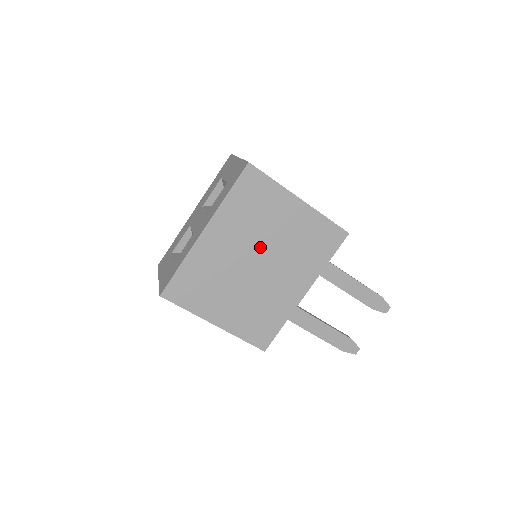
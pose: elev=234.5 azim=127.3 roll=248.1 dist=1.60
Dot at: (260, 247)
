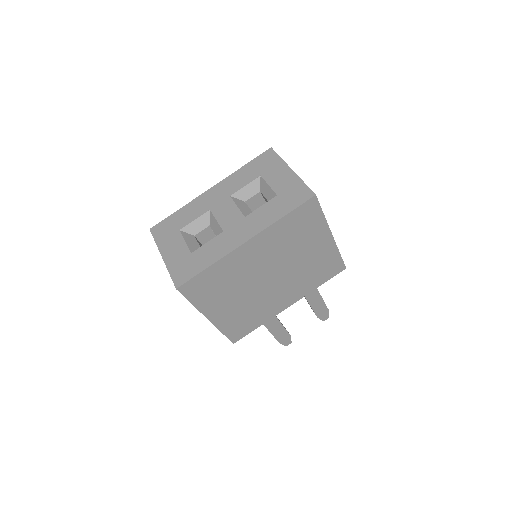
Dot at: (280, 265)
